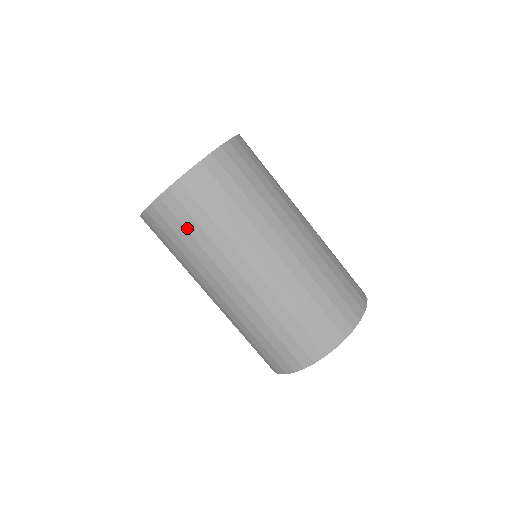
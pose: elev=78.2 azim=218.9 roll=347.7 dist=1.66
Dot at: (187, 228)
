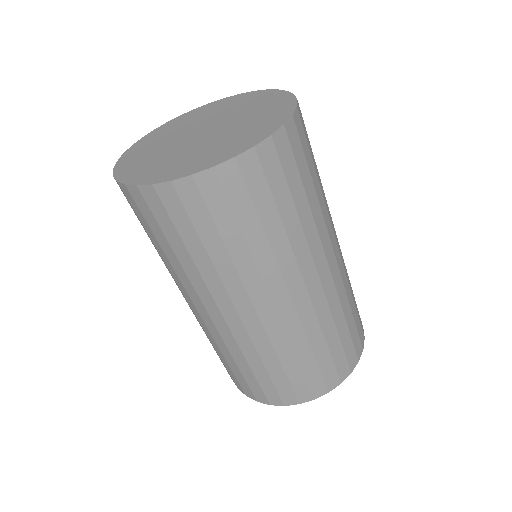
Dot at: occluded
